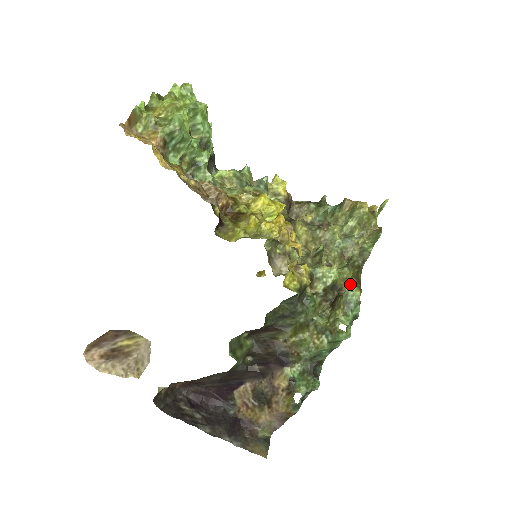
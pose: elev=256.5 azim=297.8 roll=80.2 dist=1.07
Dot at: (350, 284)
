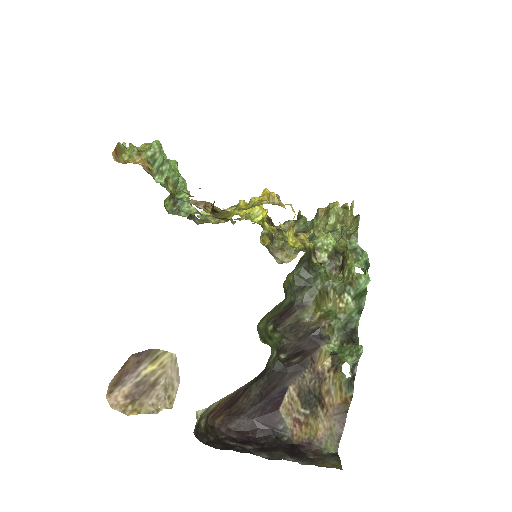
Dot at: occluded
